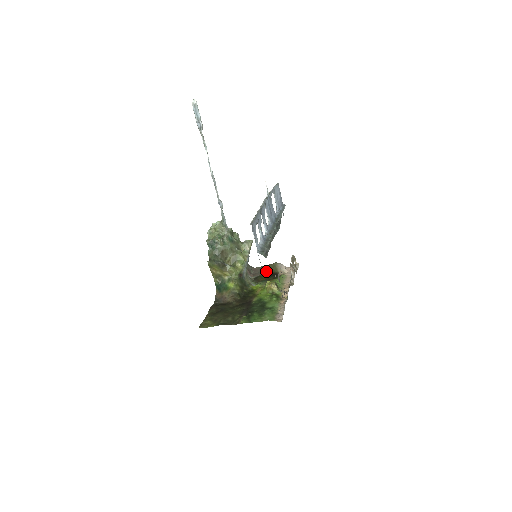
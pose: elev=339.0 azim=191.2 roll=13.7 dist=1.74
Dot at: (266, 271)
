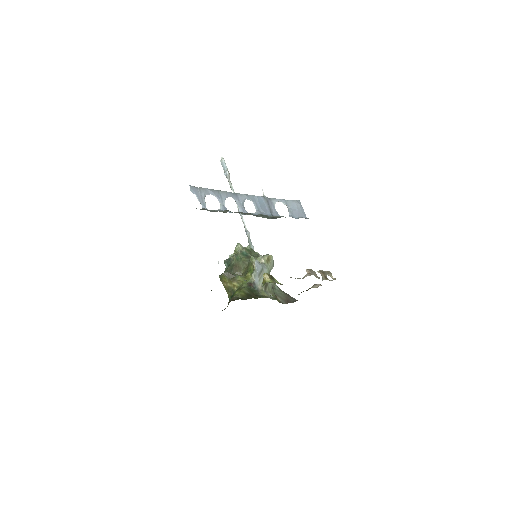
Dot at: occluded
